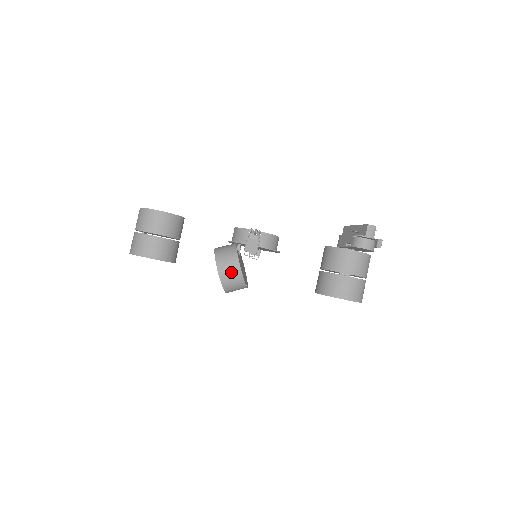
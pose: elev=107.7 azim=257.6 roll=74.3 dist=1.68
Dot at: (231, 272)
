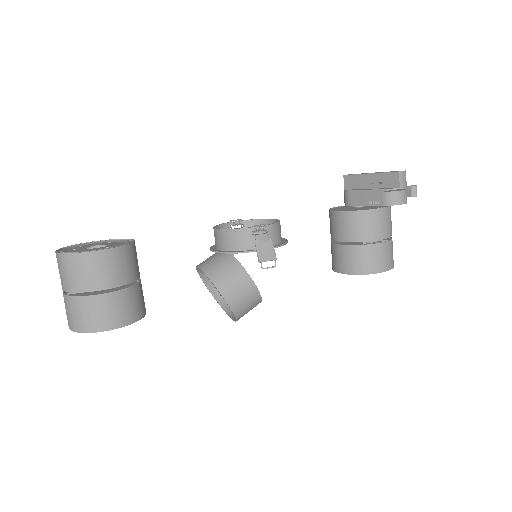
Dot at: (245, 296)
